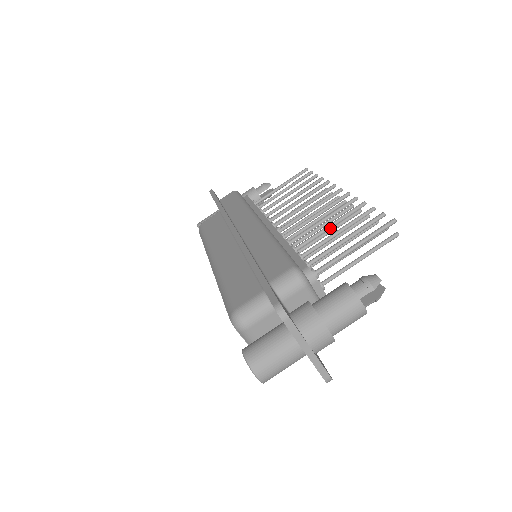
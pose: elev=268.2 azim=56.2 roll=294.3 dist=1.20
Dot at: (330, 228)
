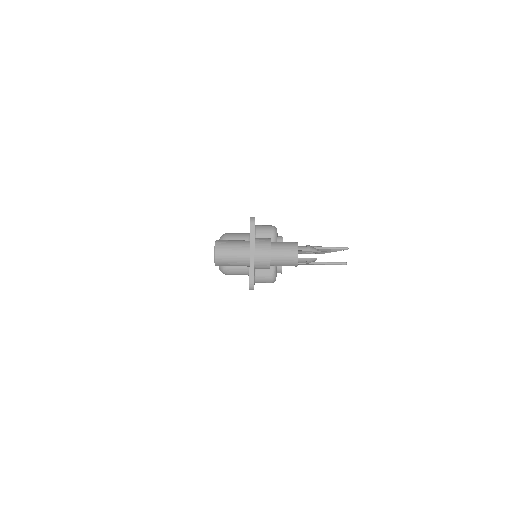
Dot at: occluded
